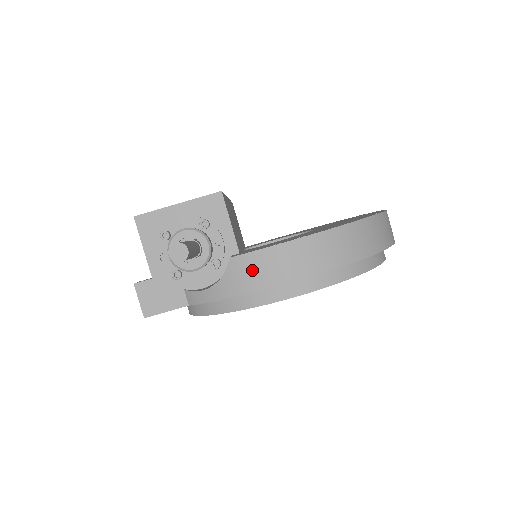
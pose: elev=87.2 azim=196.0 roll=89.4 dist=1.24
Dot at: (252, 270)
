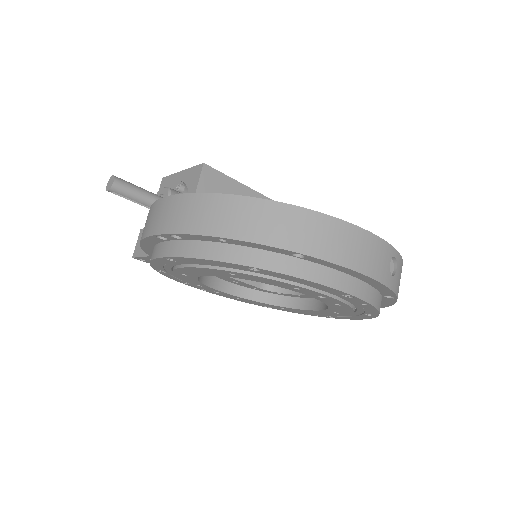
Dot at: (149, 218)
